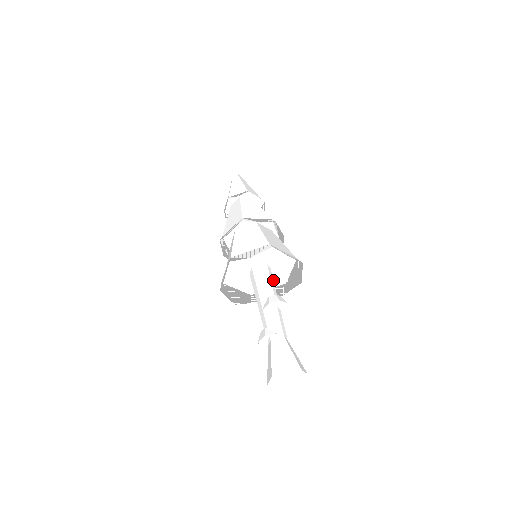
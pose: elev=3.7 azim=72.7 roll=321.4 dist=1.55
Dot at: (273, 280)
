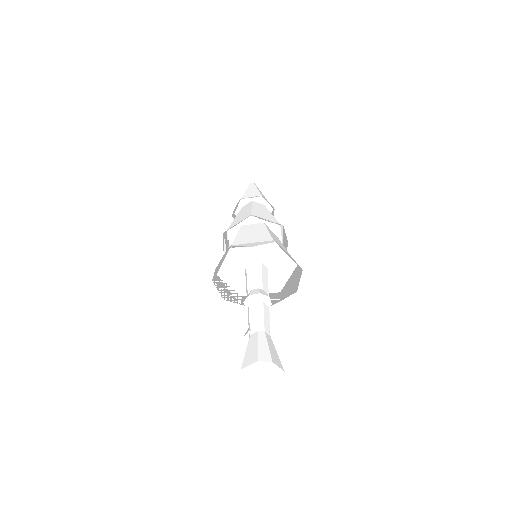
Dot at: (261, 274)
